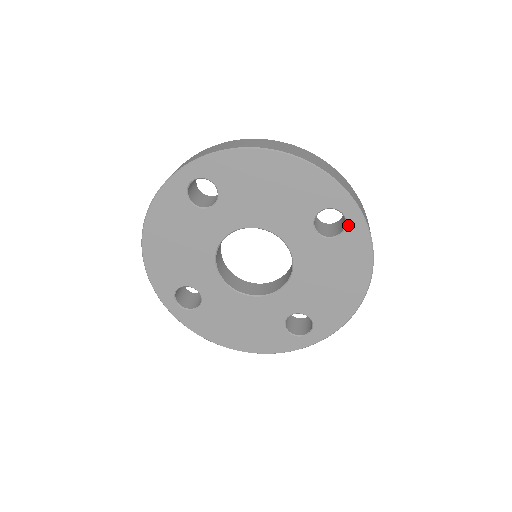
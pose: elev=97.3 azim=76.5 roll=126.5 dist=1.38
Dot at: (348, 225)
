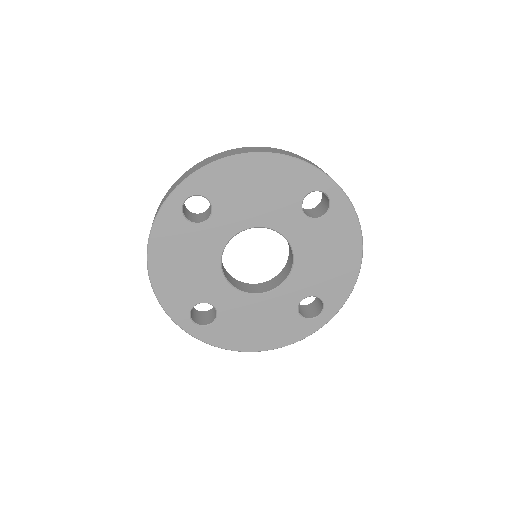
Dot at: (332, 202)
